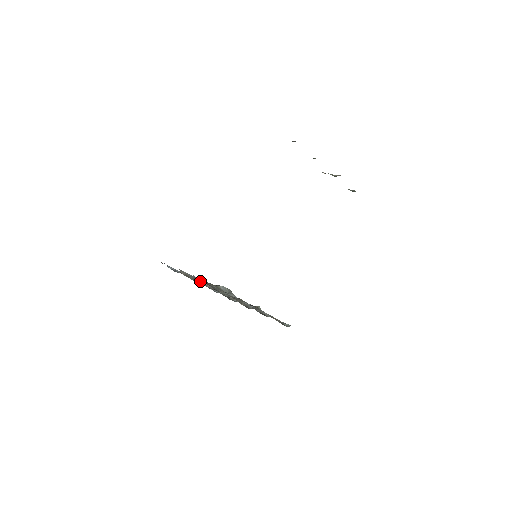
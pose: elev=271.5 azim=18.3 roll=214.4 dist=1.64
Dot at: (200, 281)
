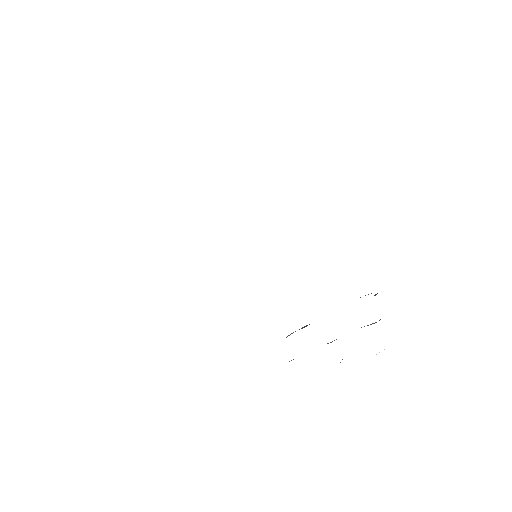
Dot at: occluded
